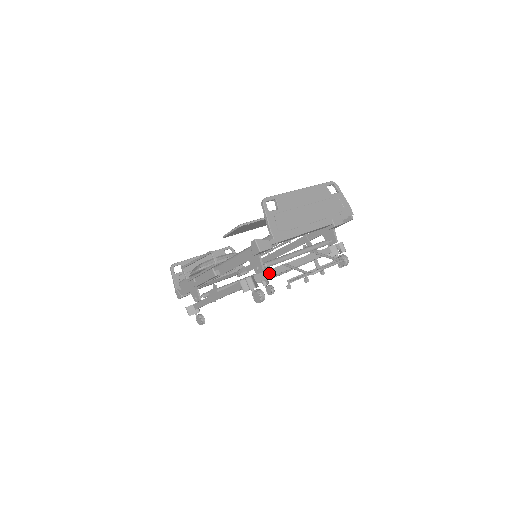
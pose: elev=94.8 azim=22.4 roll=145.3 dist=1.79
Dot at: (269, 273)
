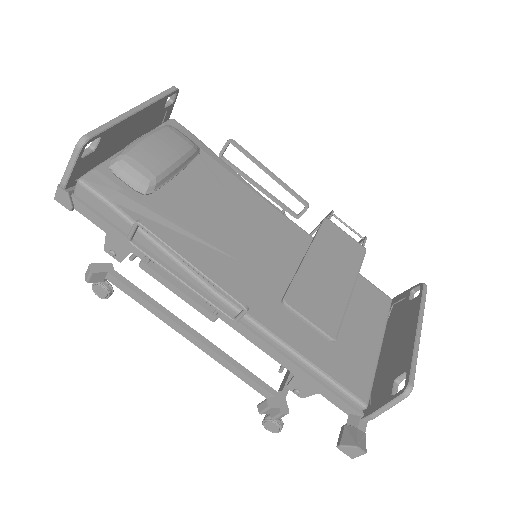
Dot at: occluded
